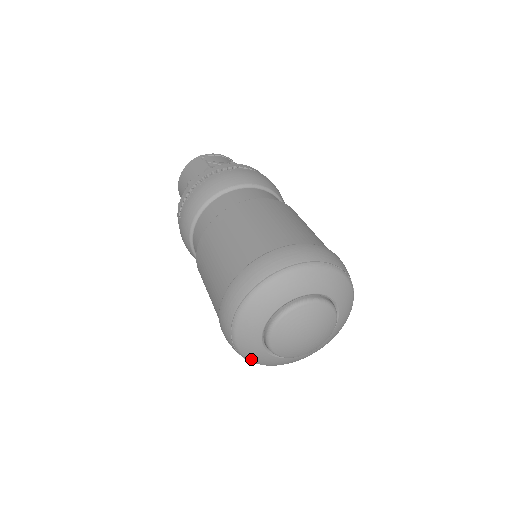
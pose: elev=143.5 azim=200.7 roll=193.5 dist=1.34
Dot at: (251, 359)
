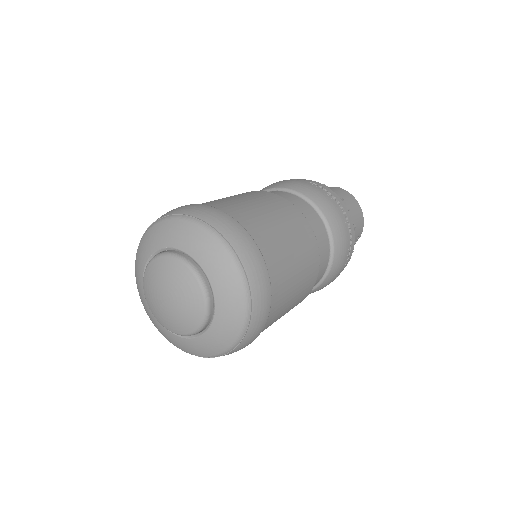
Dot at: (191, 353)
